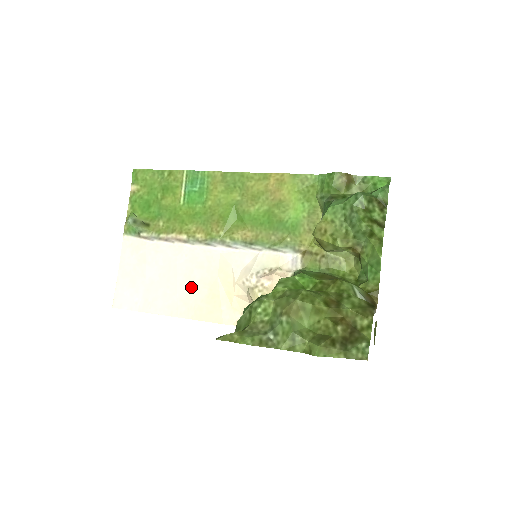
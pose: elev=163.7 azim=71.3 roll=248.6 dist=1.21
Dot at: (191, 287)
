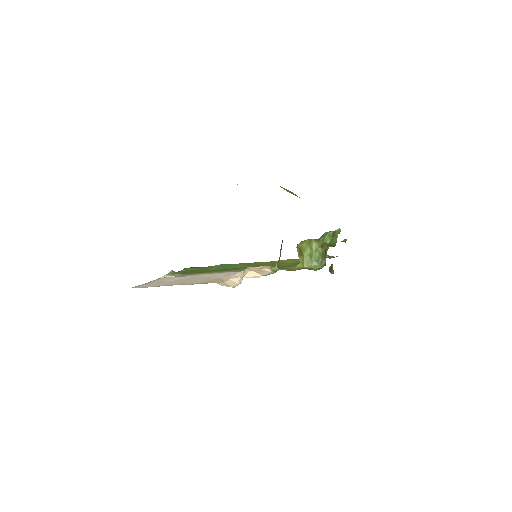
Dot at: (199, 280)
